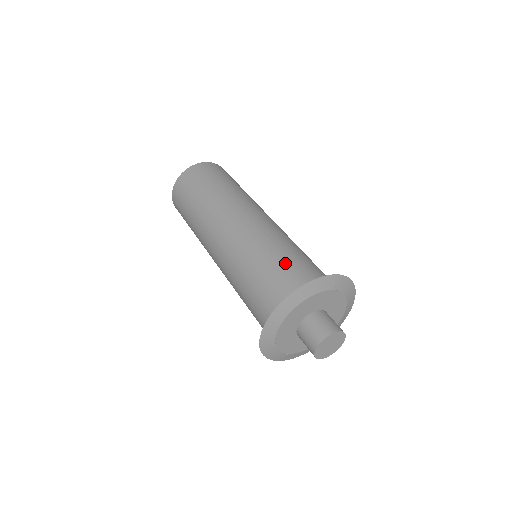
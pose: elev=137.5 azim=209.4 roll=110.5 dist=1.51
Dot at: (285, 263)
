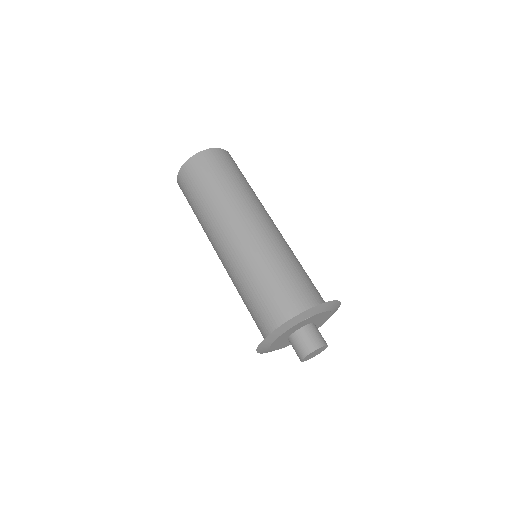
Dot at: (258, 300)
